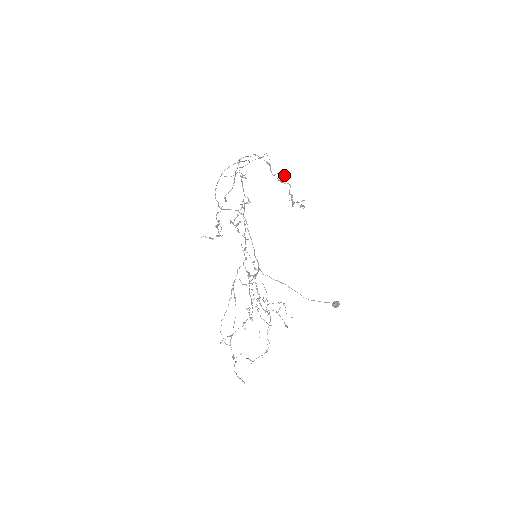
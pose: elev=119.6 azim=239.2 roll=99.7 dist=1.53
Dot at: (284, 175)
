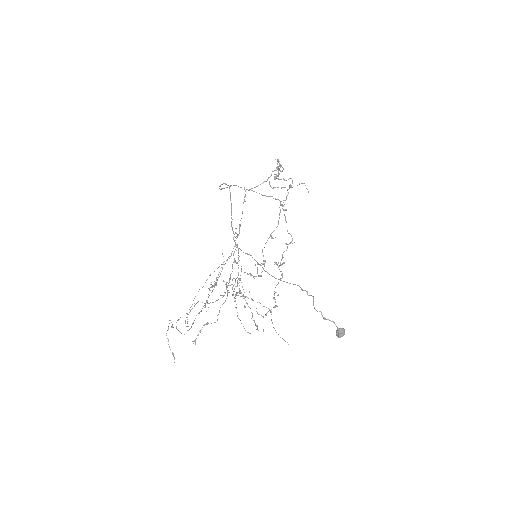
Dot at: (278, 159)
